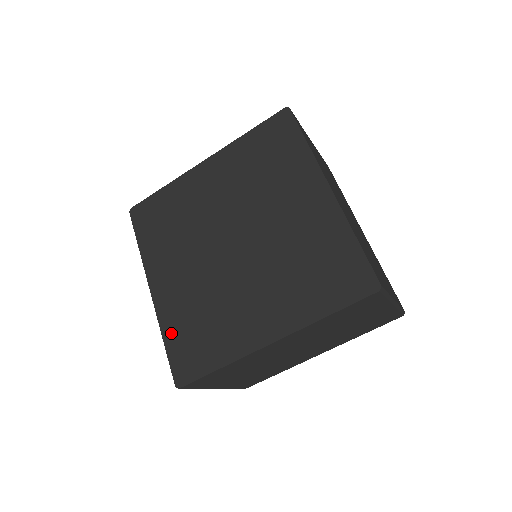
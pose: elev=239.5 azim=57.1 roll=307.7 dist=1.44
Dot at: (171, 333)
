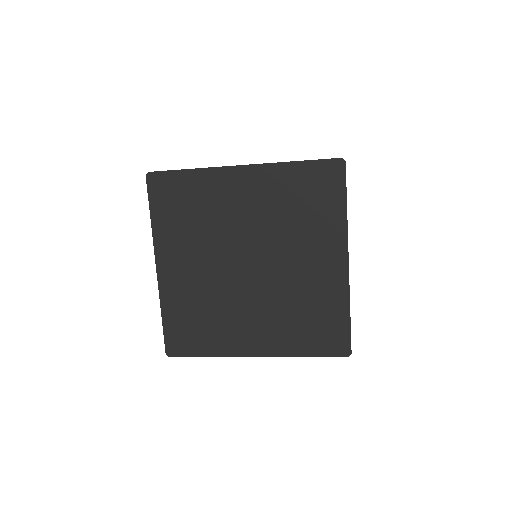
Dot at: (170, 313)
